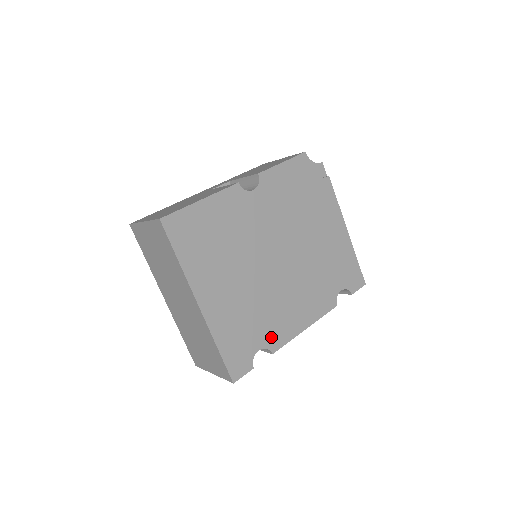
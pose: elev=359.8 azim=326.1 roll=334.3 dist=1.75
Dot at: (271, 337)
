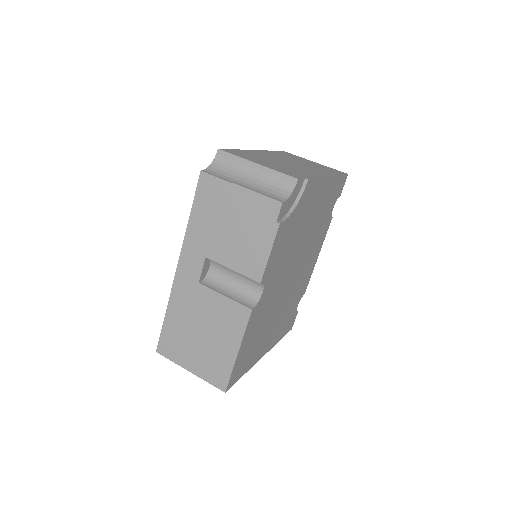
Dot at: (302, 293)
